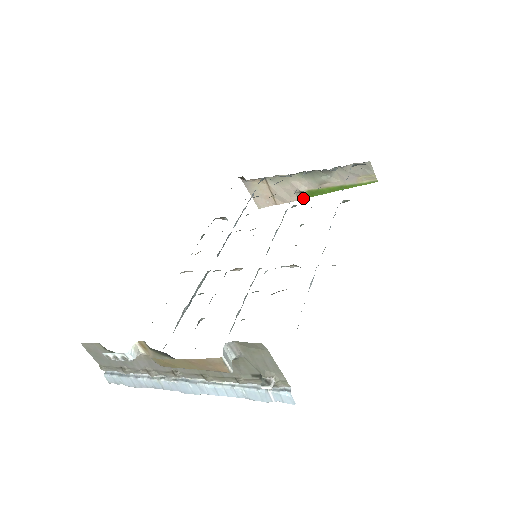
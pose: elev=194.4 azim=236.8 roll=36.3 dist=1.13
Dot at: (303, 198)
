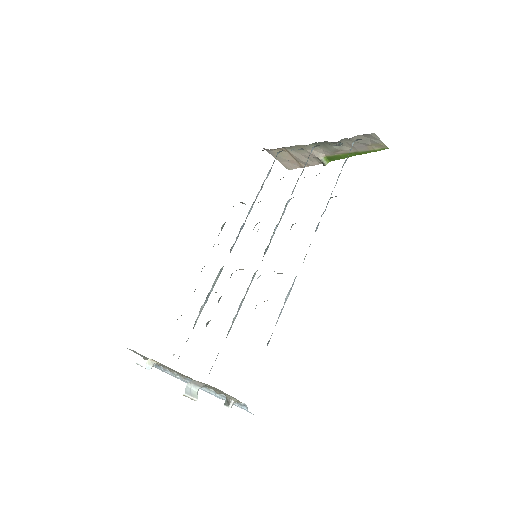
Dot at: (323, 163)
